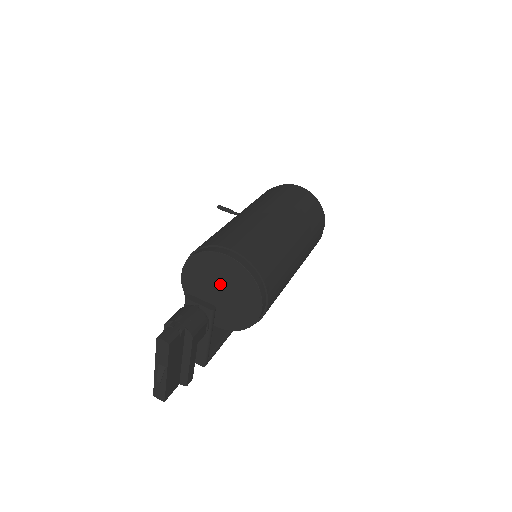
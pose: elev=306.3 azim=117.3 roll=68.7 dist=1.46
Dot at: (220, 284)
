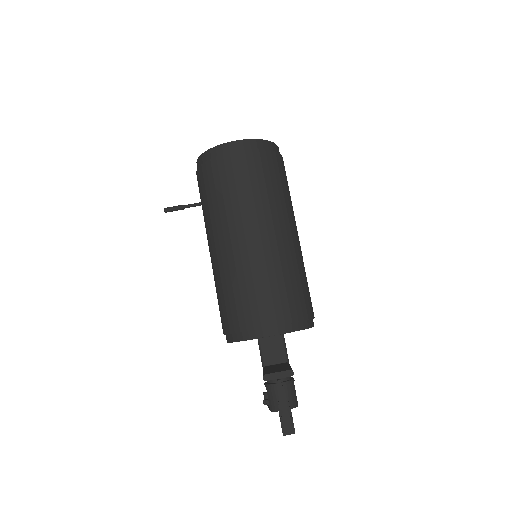
Dot at: occluded
